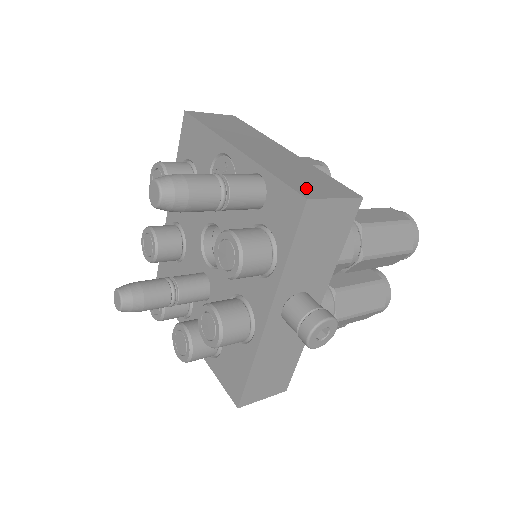
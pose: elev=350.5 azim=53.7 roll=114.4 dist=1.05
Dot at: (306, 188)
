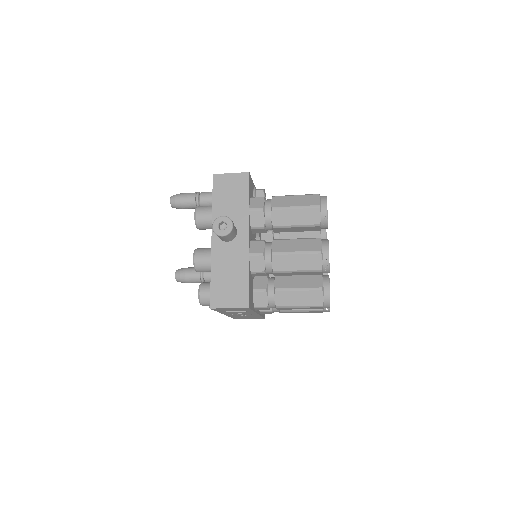
Dot at: occluded
